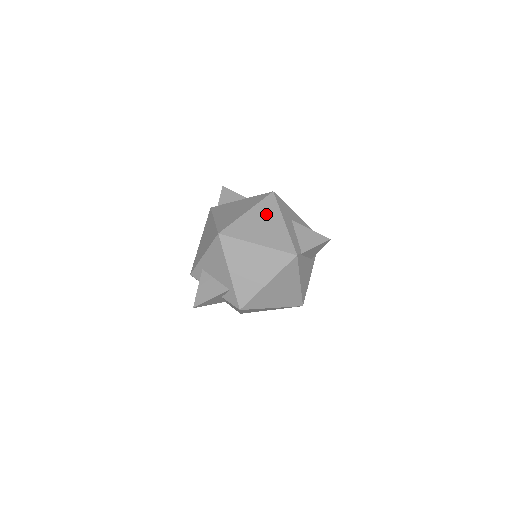
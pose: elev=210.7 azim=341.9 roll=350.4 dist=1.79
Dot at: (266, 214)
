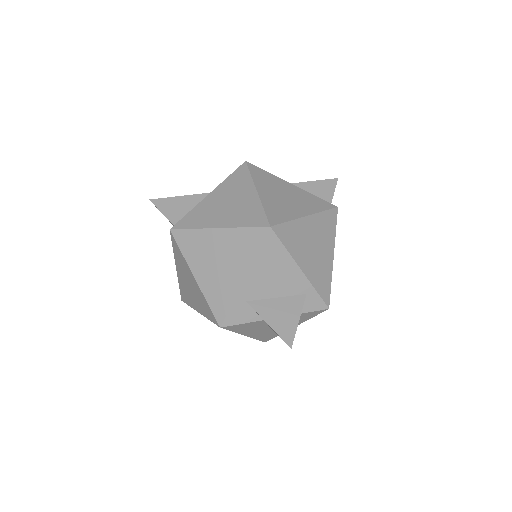
Dot at: (272, 184)
